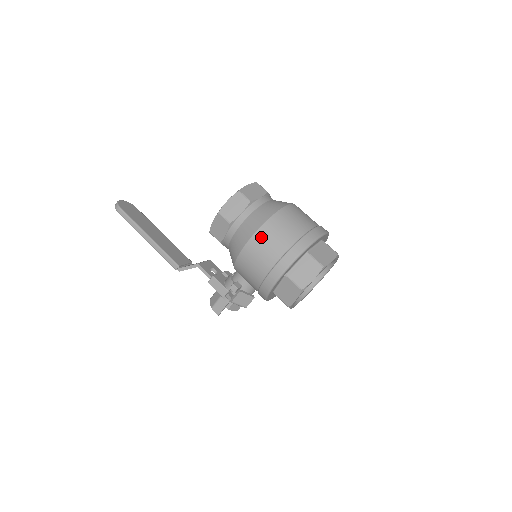
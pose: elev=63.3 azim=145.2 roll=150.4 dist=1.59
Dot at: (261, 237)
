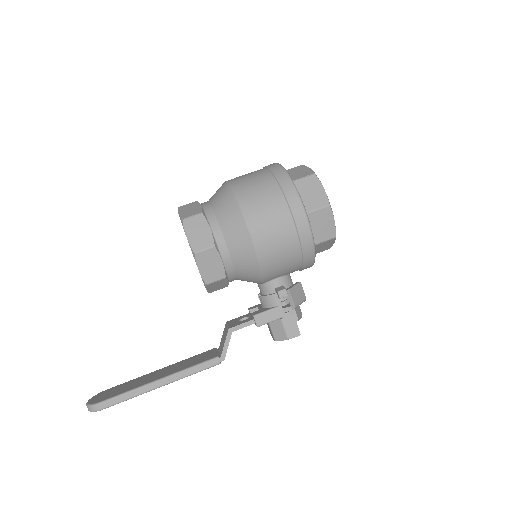
Dot at: (253, 214)
